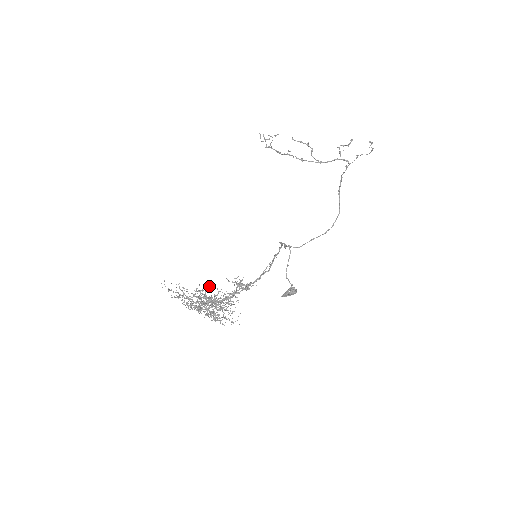
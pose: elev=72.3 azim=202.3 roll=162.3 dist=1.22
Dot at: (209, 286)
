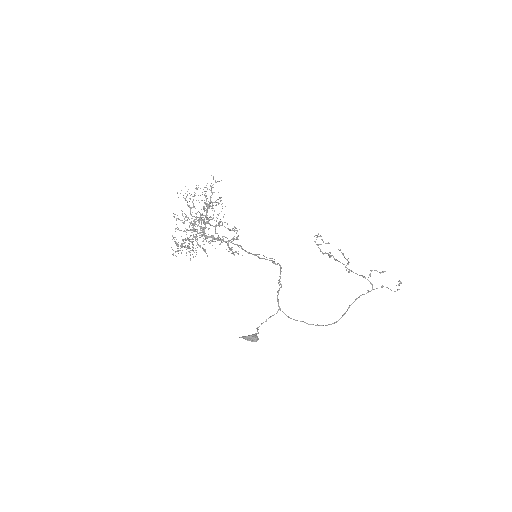
Dot at: (221, 180)
